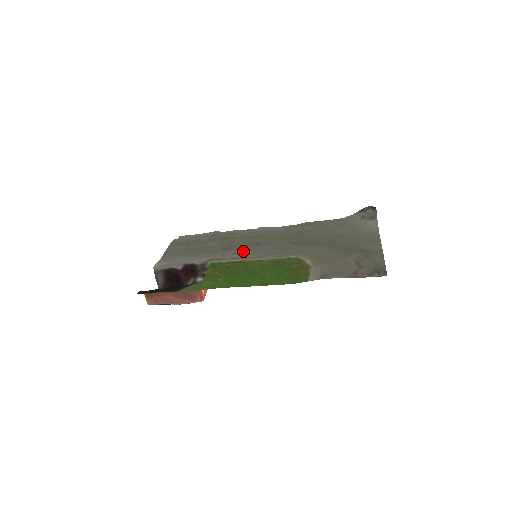
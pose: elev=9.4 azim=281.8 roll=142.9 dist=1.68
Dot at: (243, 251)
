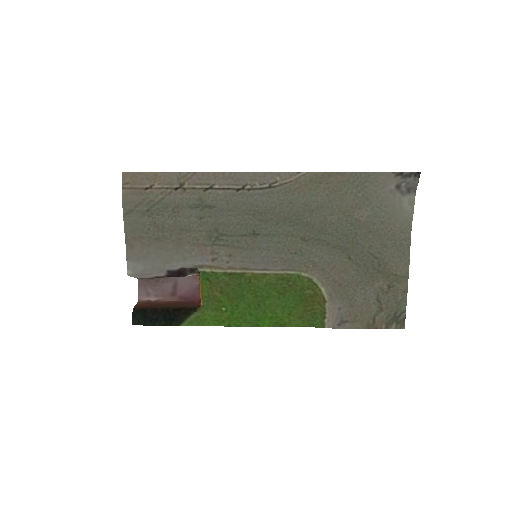
Dot at: (239, 254)
